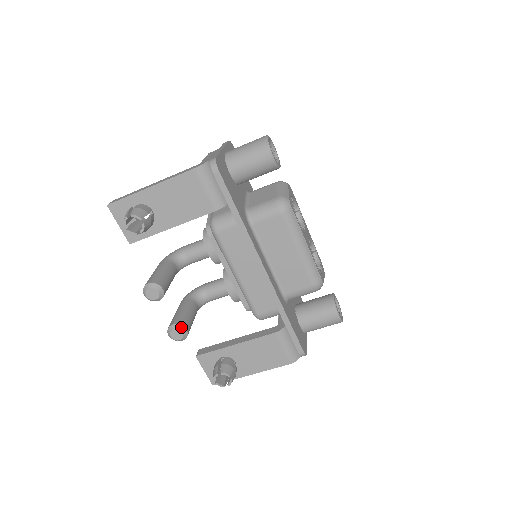
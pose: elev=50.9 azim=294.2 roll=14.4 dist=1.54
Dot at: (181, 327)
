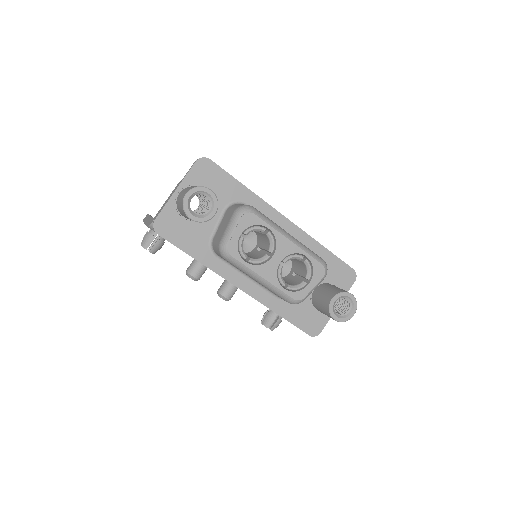
Dot at: (221, 296)
